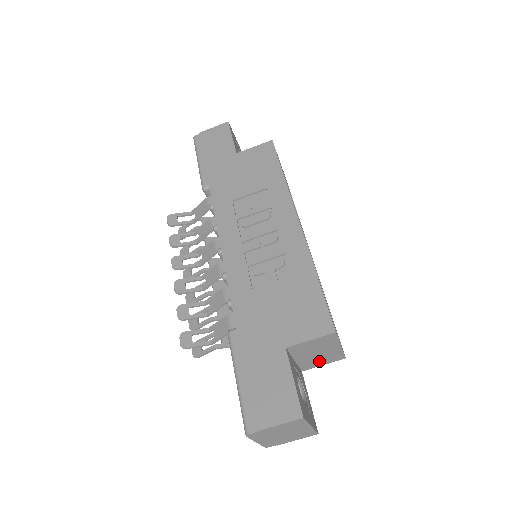
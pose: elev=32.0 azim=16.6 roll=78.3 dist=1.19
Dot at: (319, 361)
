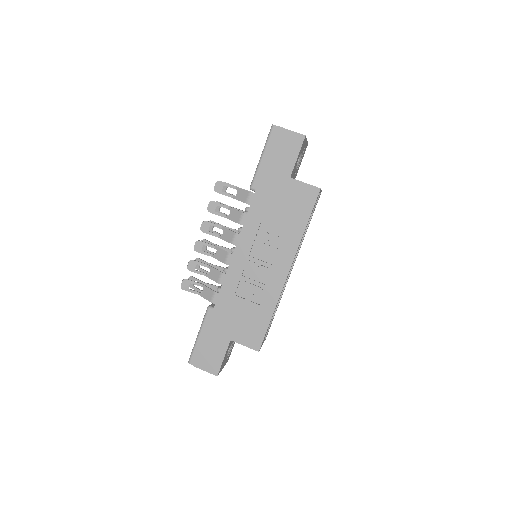
Dot at: occluded
